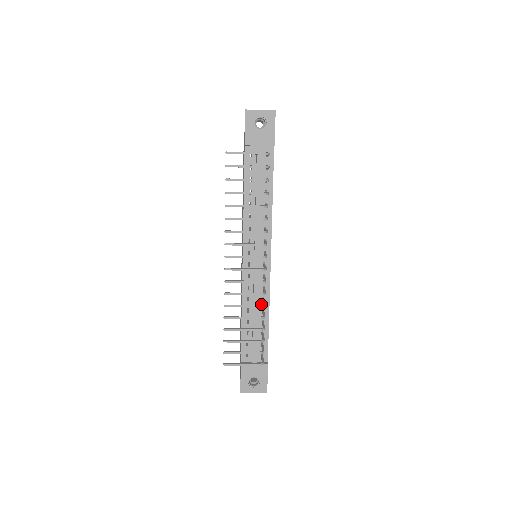
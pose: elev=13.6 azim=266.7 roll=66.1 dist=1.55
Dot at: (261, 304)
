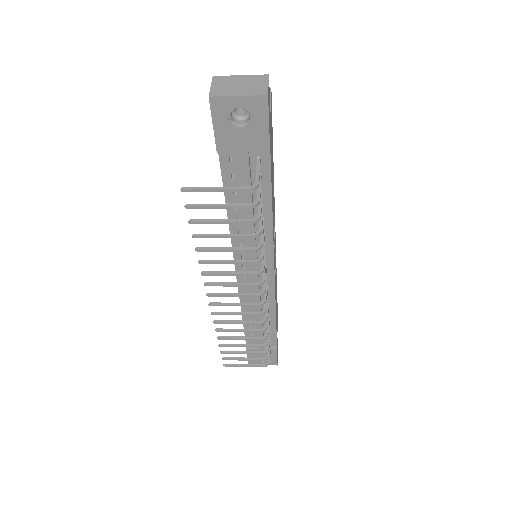
Dot at: occluded
